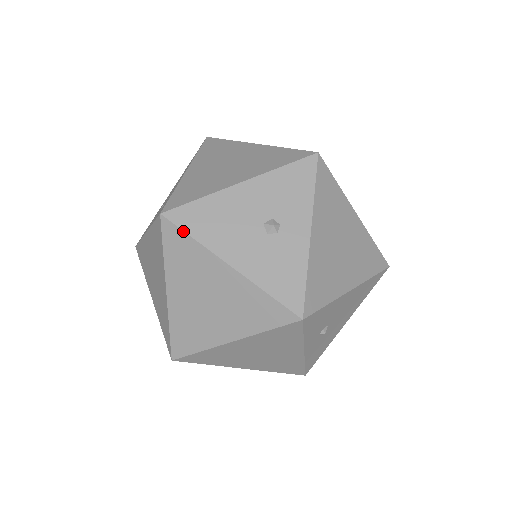
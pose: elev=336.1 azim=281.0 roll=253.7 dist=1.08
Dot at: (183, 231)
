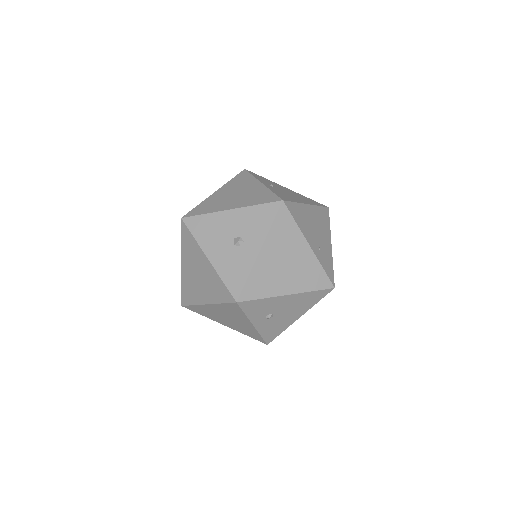
Dot at: (190, 231)
